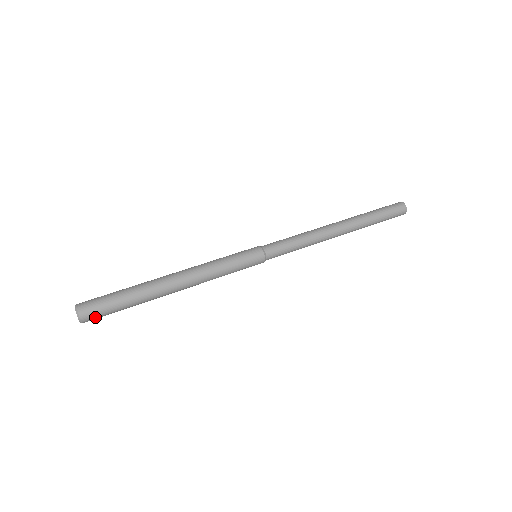
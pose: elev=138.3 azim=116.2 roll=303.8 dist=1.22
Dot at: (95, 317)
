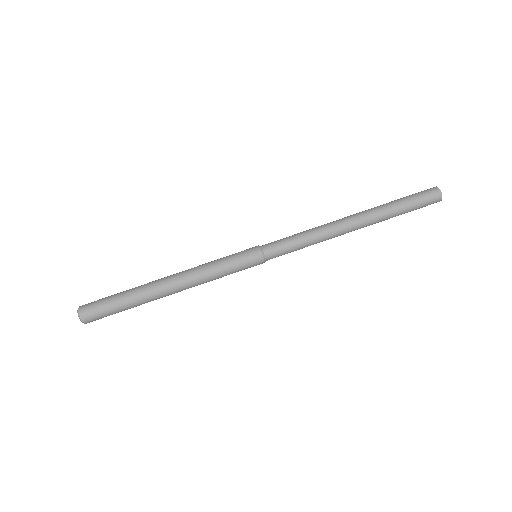
Dot at: occluded
